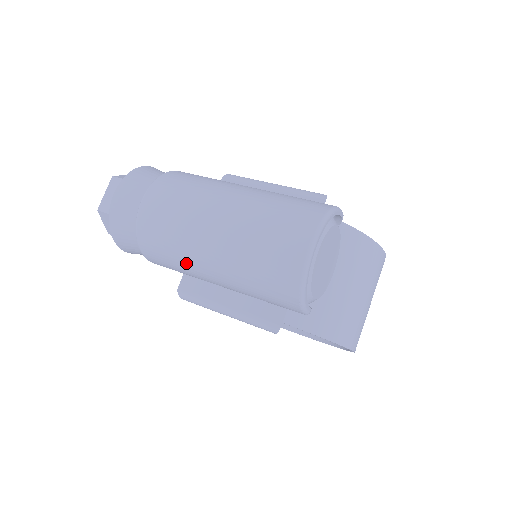
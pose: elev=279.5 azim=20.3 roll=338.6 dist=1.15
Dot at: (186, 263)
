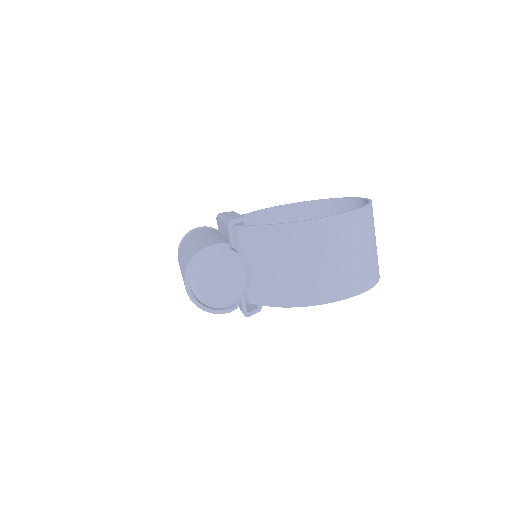
Dot at: occluded
